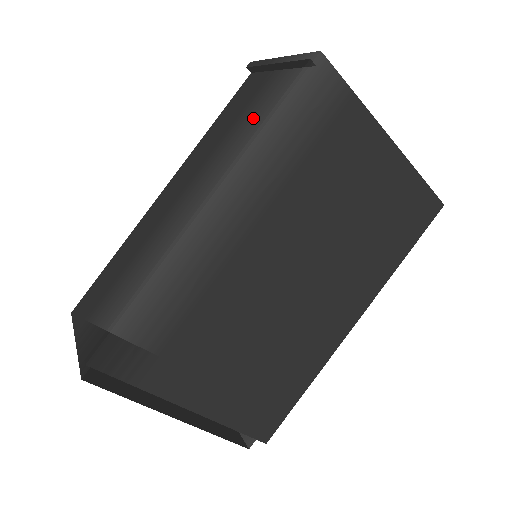
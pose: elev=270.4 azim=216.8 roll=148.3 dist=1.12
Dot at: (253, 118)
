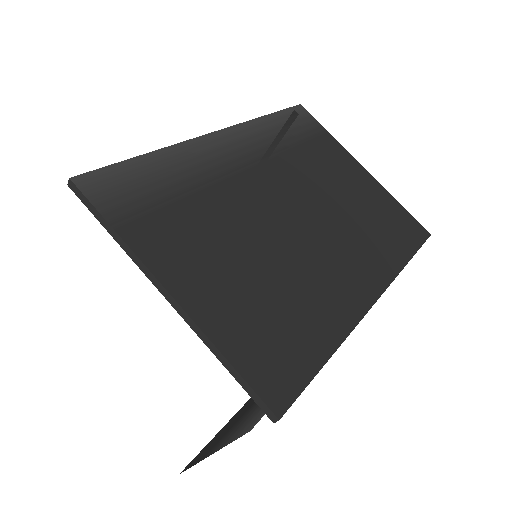
Dot at: occluded
